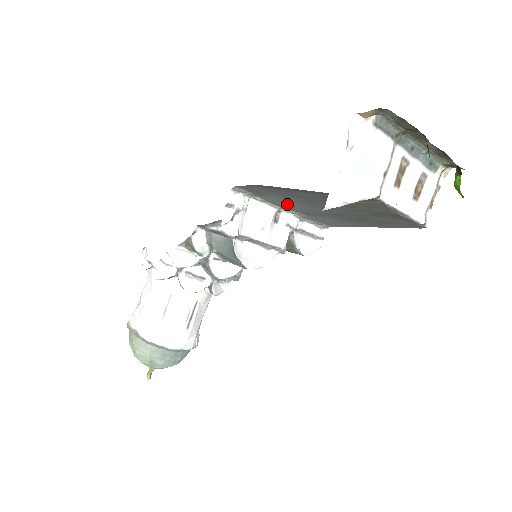
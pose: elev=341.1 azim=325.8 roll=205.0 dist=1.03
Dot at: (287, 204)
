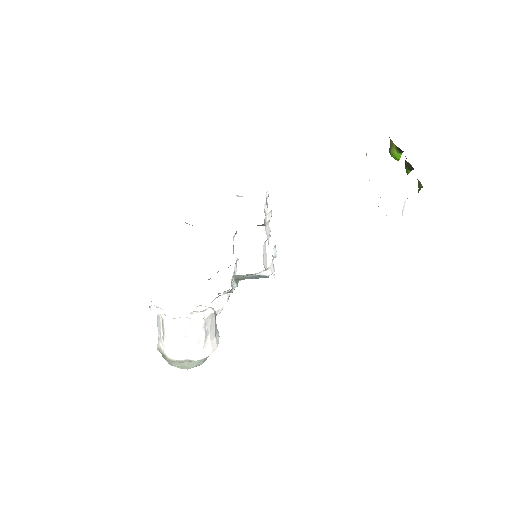
Dot at: occluded
